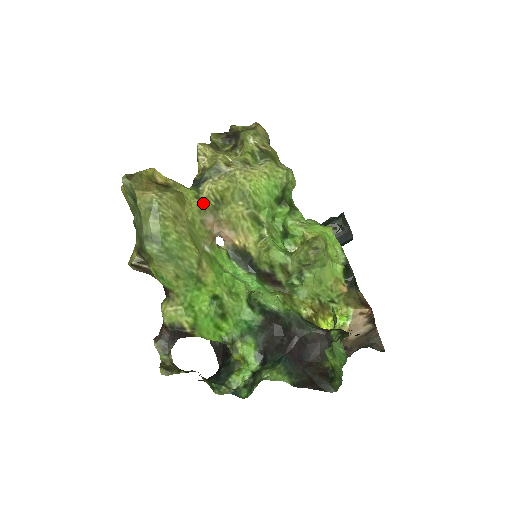
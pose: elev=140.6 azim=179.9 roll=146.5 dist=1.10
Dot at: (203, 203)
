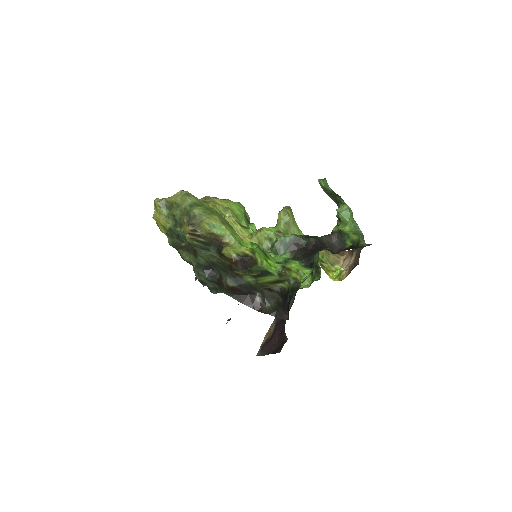
Dot at: occluded
